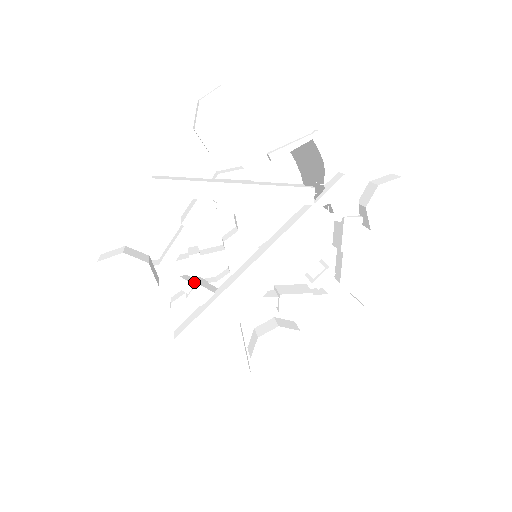
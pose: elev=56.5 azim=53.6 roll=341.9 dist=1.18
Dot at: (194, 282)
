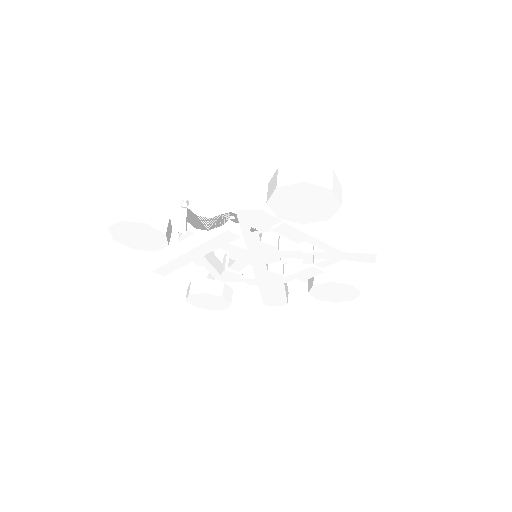
Dot at: (245, 274)
